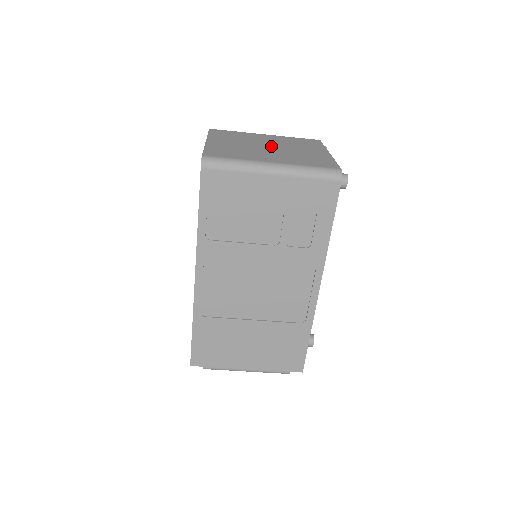
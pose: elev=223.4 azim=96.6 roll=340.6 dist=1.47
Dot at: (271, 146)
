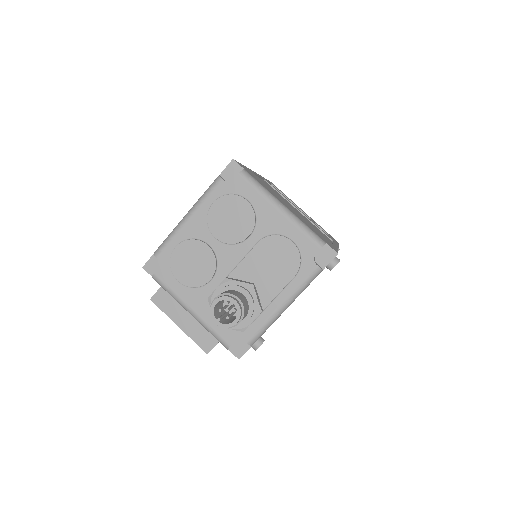
Dot at: occluded
